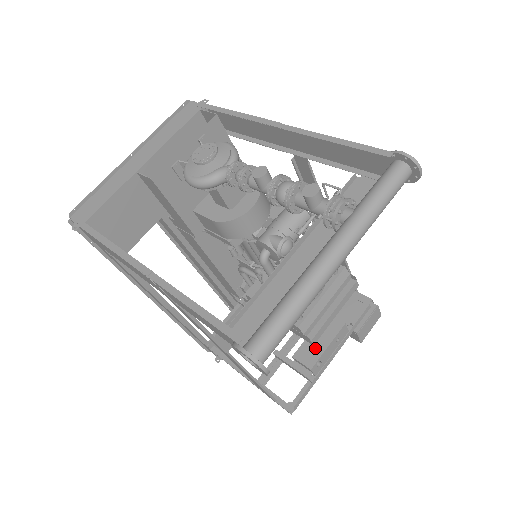
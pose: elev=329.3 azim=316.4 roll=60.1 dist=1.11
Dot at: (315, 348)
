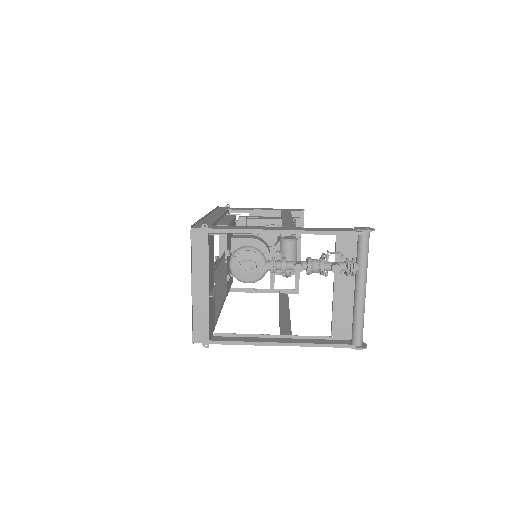
Dot at: occluded
